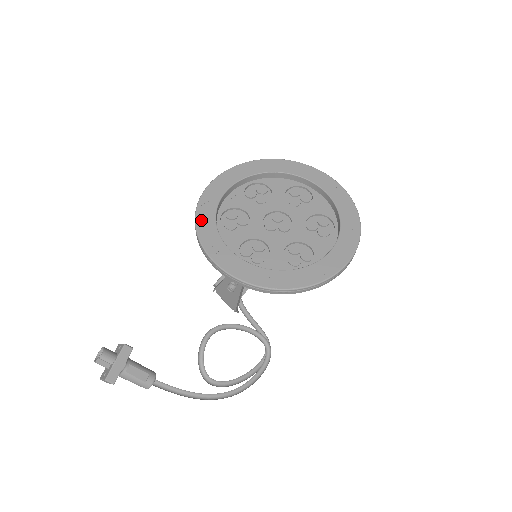
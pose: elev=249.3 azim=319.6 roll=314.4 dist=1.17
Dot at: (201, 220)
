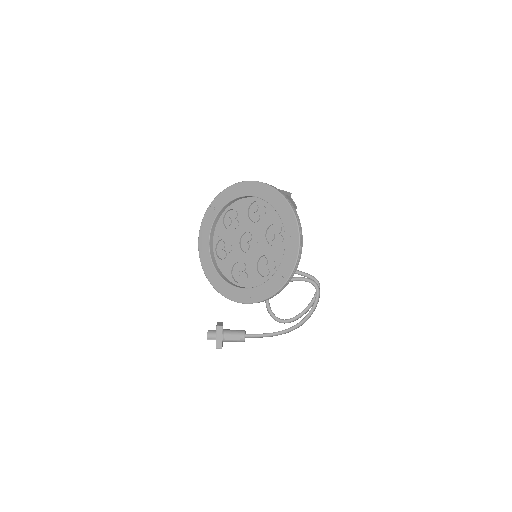
Dot at: (203, 262)
